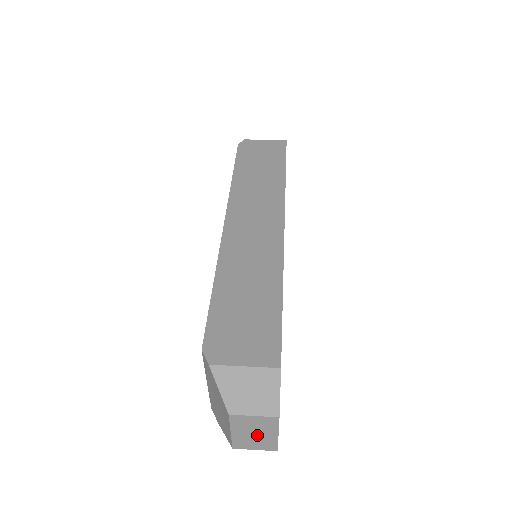
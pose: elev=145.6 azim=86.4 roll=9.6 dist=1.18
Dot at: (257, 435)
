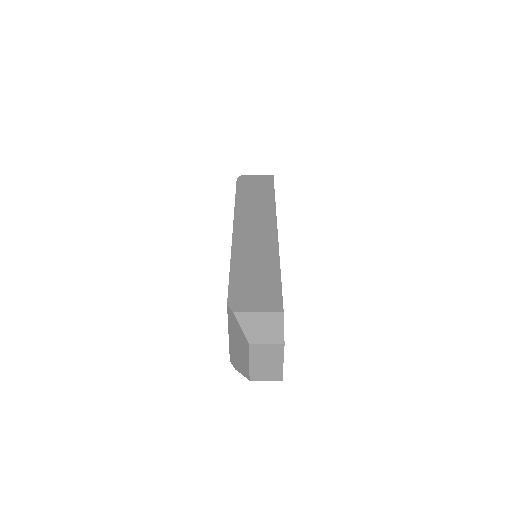
Dot at: (268, 364)
